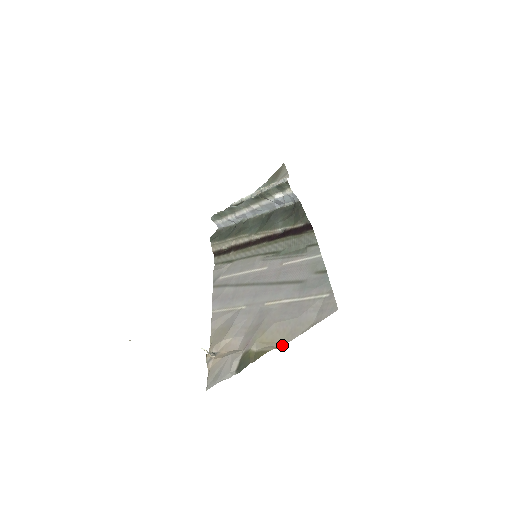
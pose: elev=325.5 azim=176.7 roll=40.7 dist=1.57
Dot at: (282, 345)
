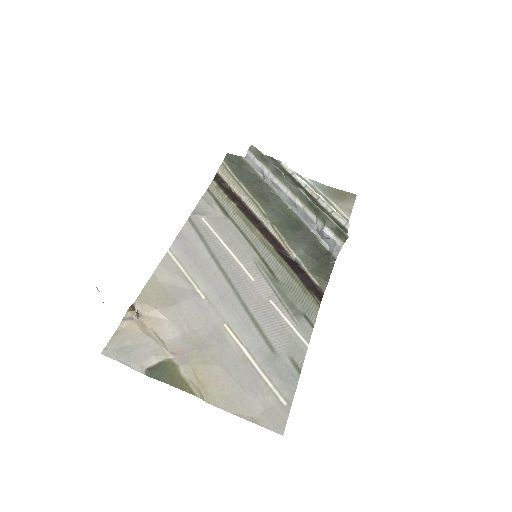
Dot at: (210, 402)
